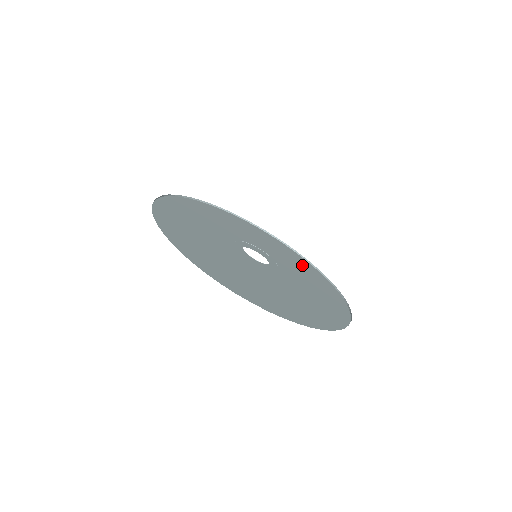
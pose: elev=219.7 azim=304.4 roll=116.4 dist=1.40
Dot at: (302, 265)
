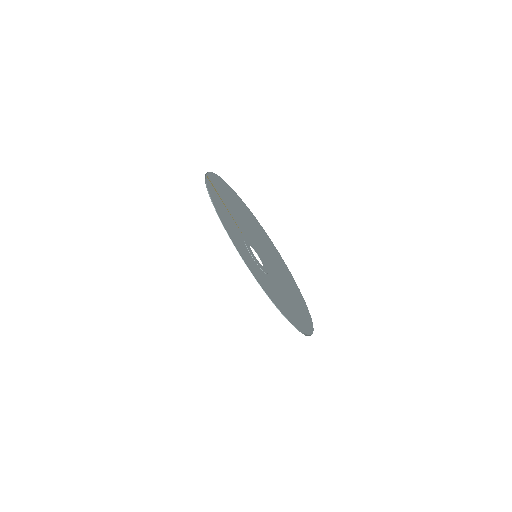
Dot at: (283, 309)
